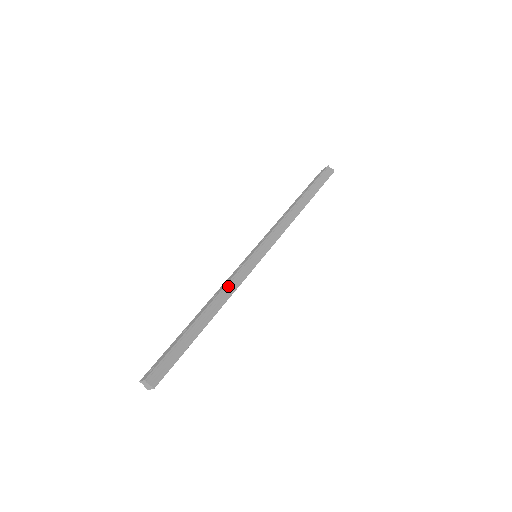
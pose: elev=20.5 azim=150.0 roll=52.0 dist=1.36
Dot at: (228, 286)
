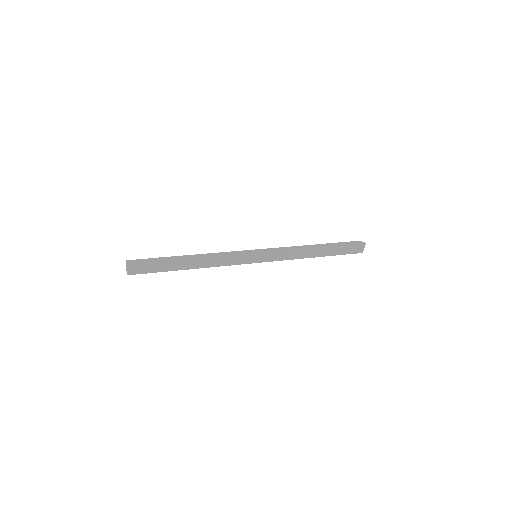
Dot at: (219, 254)
